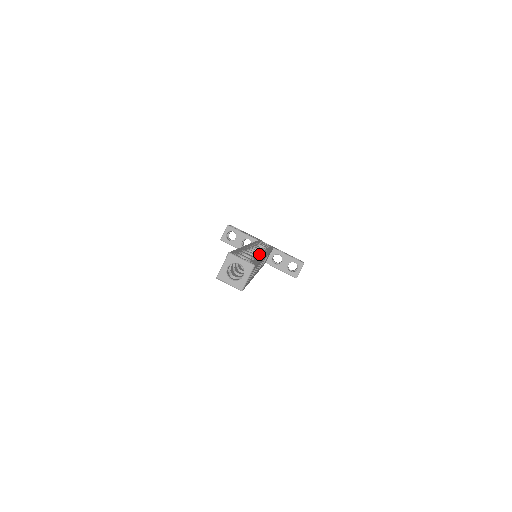
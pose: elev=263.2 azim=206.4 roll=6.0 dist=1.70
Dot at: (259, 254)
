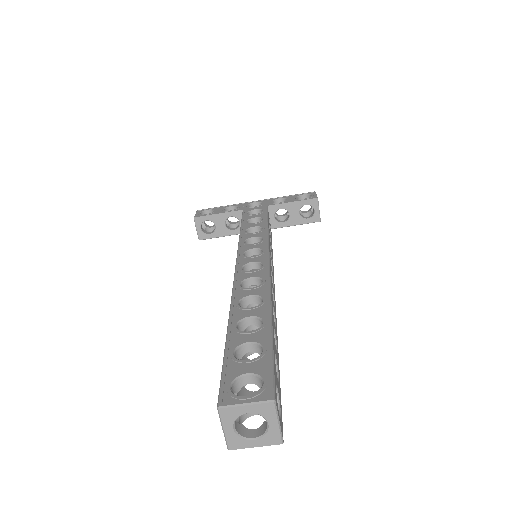
Dot at: (261, 290)
